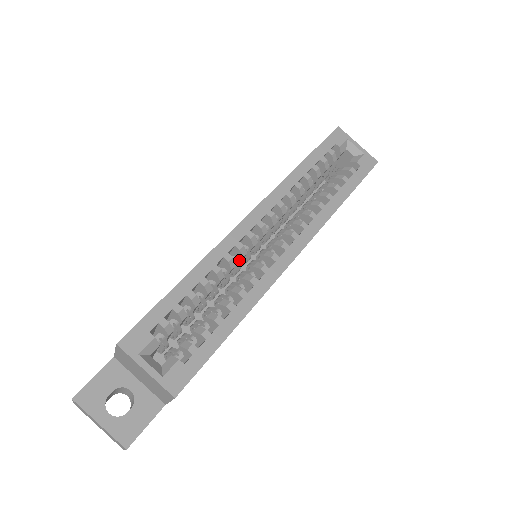
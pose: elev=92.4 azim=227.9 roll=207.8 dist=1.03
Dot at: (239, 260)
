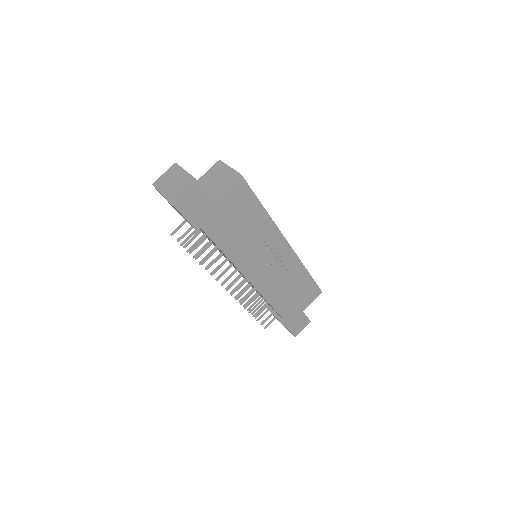
Dot at: occluded
